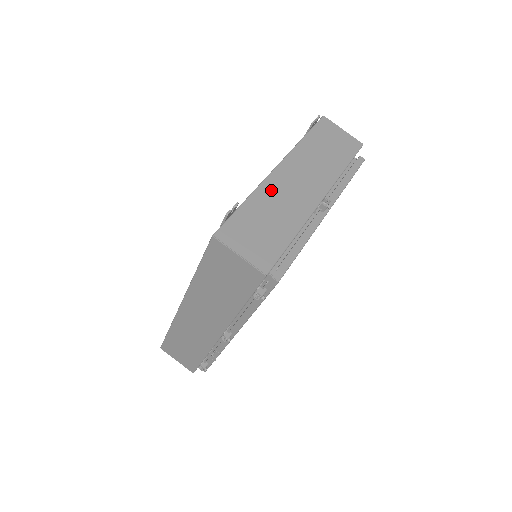
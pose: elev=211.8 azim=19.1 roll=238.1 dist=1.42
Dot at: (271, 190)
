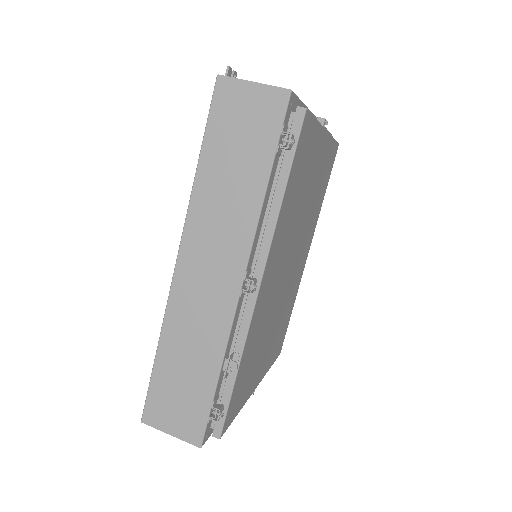
Dot at: occluded
